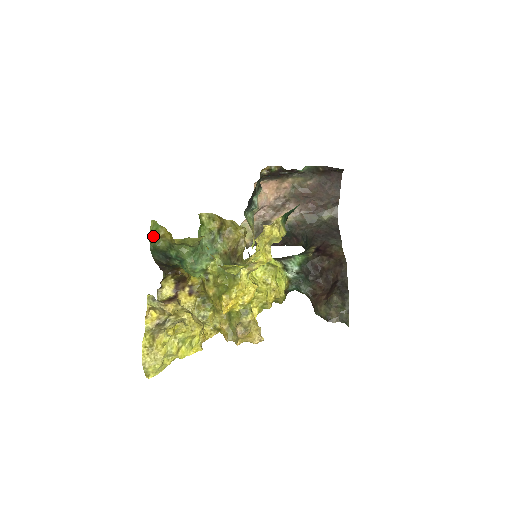
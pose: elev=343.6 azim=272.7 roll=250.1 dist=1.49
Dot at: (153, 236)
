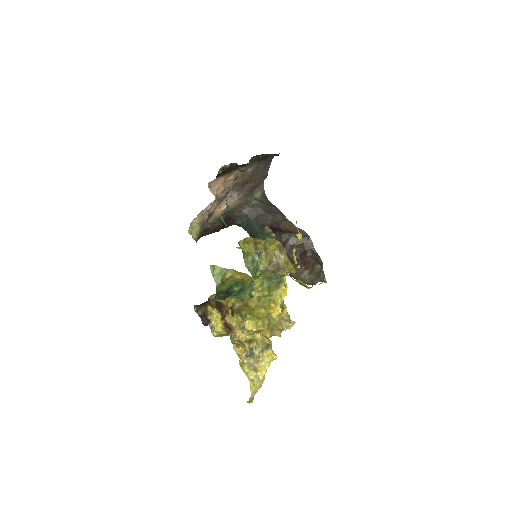
Dot at: (221, 281)
